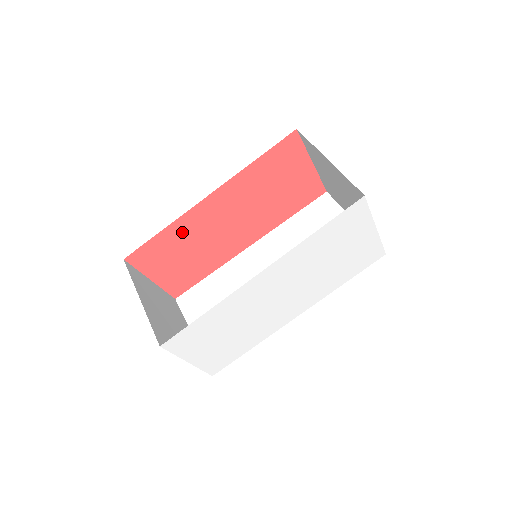
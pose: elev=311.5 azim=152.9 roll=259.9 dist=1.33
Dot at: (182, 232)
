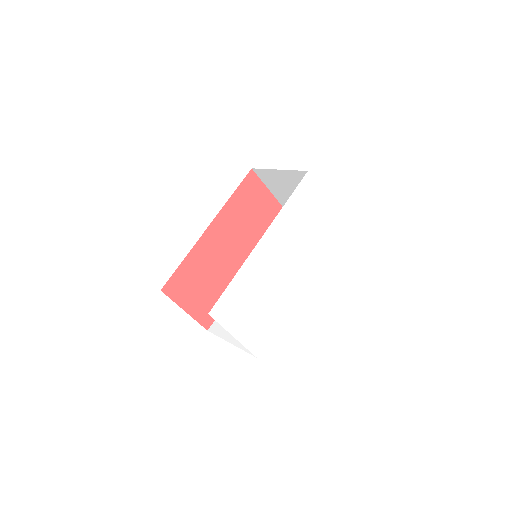
Dot at: (197, 261)
